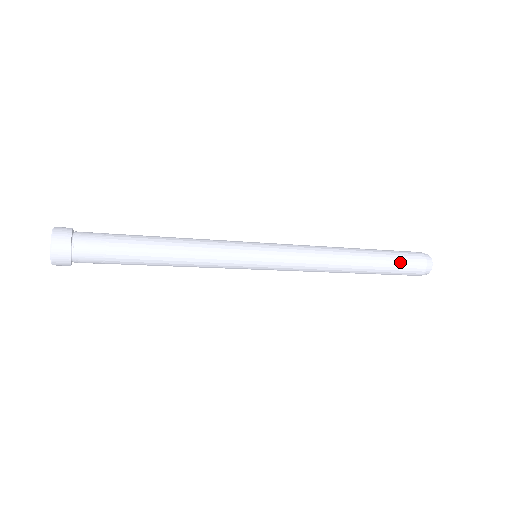
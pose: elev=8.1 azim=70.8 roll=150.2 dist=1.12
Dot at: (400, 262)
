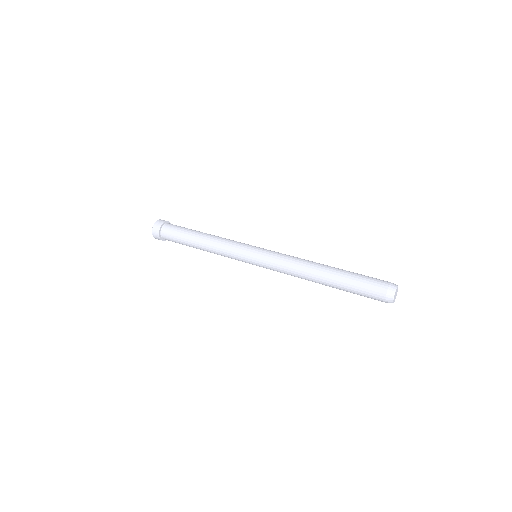
Dot at: (360, 285)
